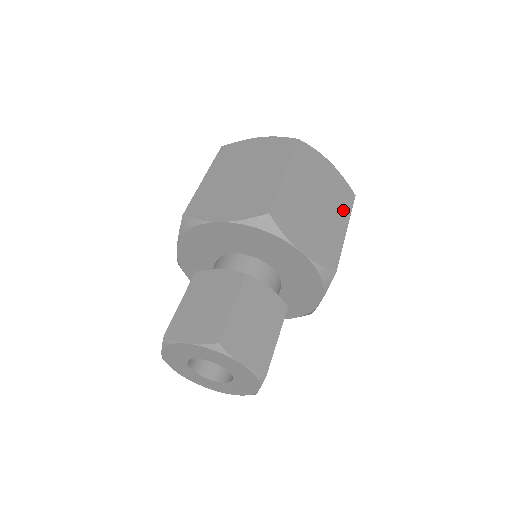
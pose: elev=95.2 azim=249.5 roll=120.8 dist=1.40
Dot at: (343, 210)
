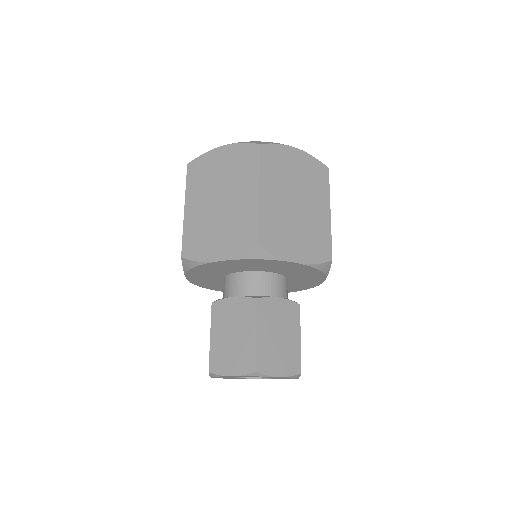
Dot at: (322, 193)
